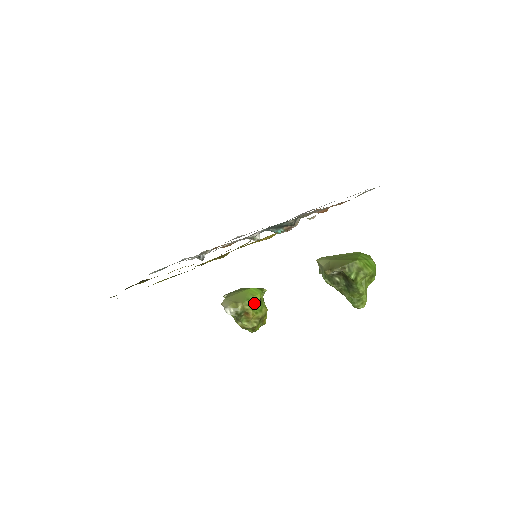
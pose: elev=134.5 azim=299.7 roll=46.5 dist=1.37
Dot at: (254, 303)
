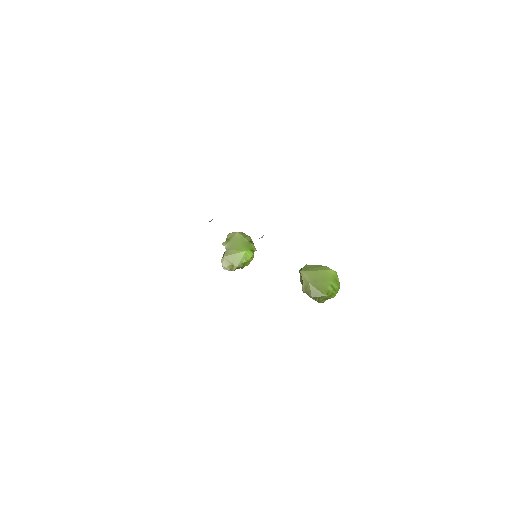
Dot at: occluded
